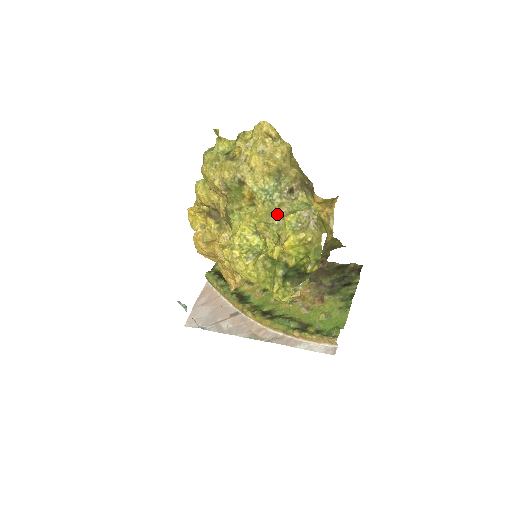
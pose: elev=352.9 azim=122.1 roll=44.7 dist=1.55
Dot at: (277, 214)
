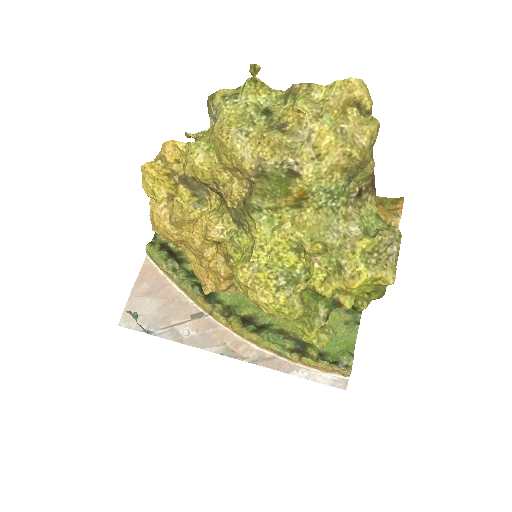
Dot at: (341, 232)
